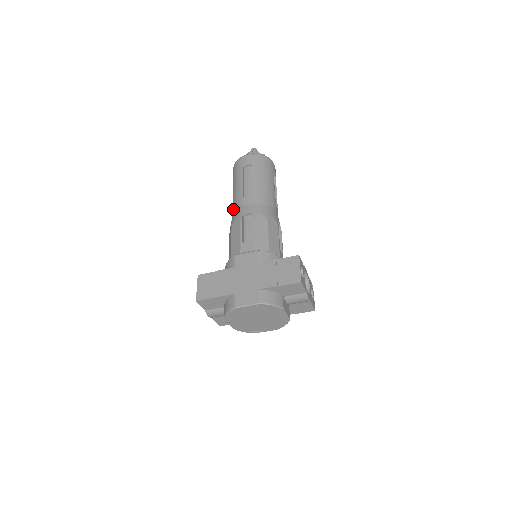
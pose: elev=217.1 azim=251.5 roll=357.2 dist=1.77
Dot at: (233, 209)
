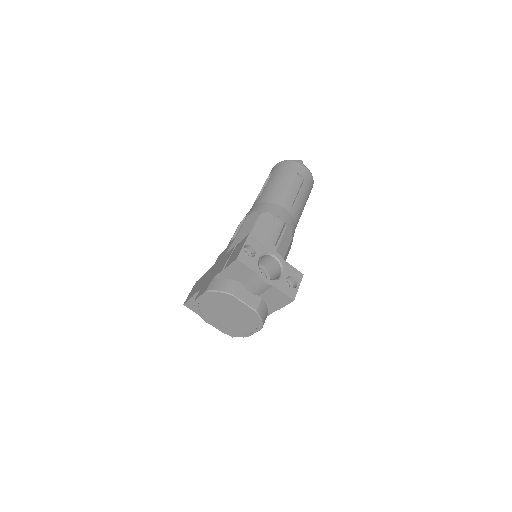
Dot at: occluded
